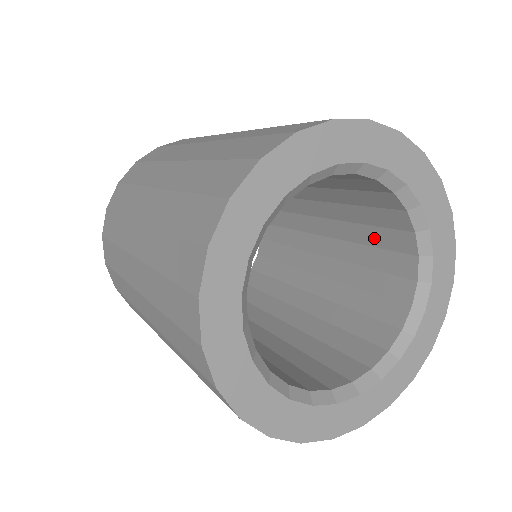
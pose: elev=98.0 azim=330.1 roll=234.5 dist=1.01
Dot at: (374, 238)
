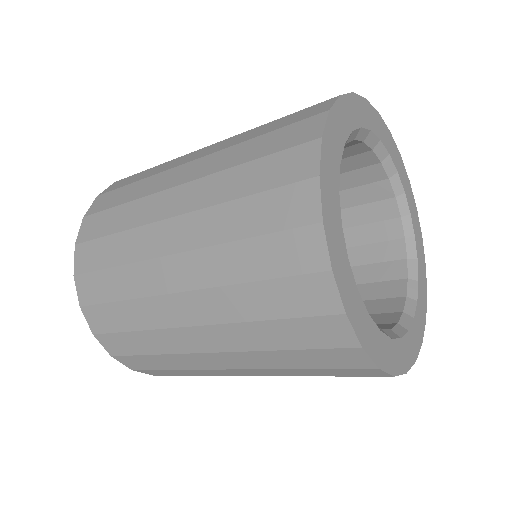
Dot at: (347, 200)
